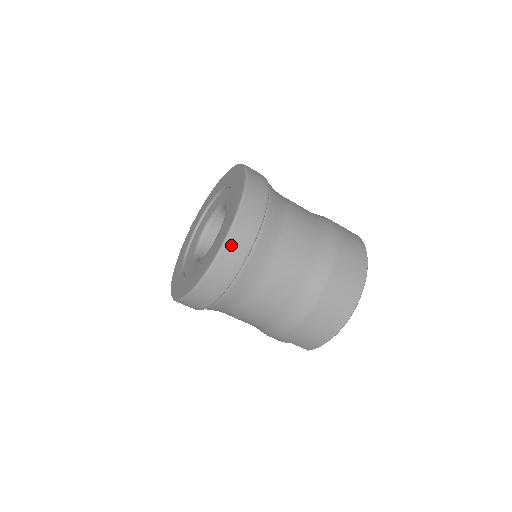
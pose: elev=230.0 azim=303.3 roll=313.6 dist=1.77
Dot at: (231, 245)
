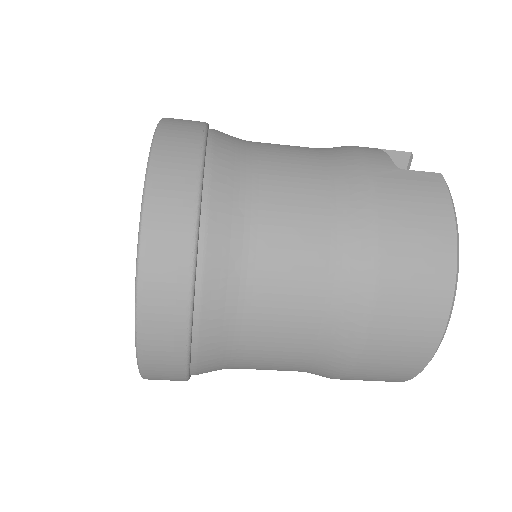
Dot at: (150, 347)
